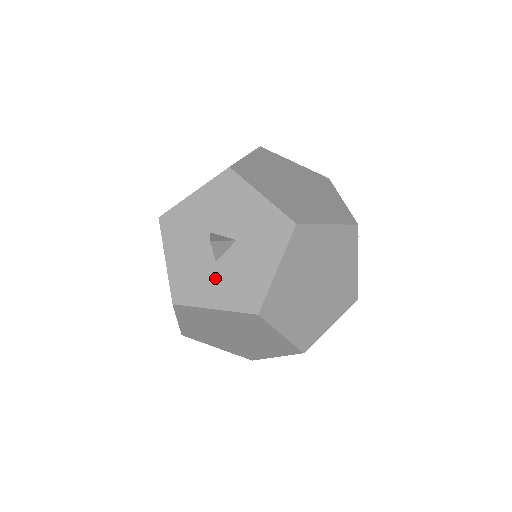
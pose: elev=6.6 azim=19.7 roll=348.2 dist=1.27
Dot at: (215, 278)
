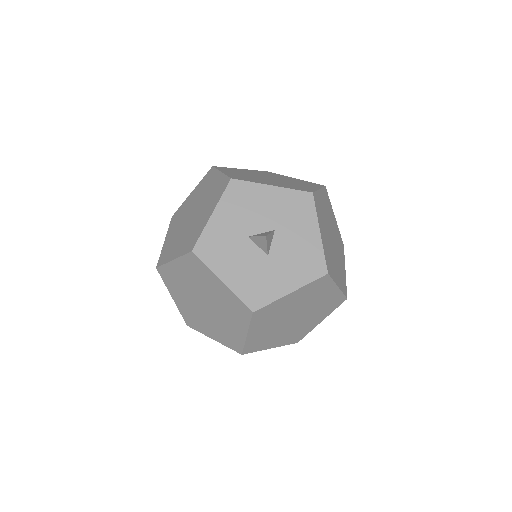
Dot at: (276, 269)
